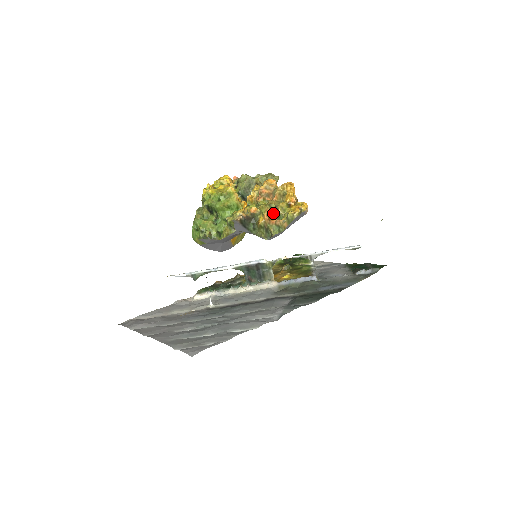
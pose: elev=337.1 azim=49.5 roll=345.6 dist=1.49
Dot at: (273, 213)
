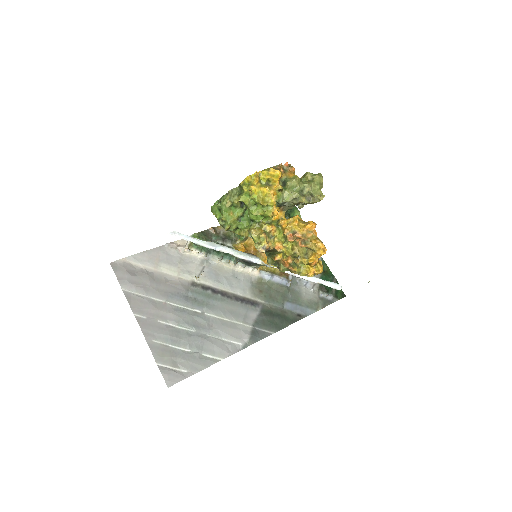
Dot at: (292, 256)
